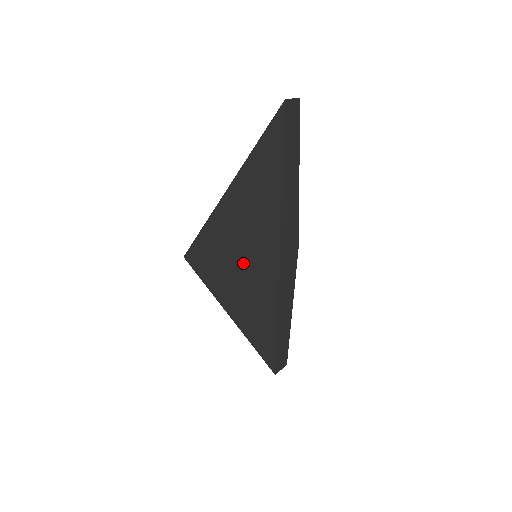
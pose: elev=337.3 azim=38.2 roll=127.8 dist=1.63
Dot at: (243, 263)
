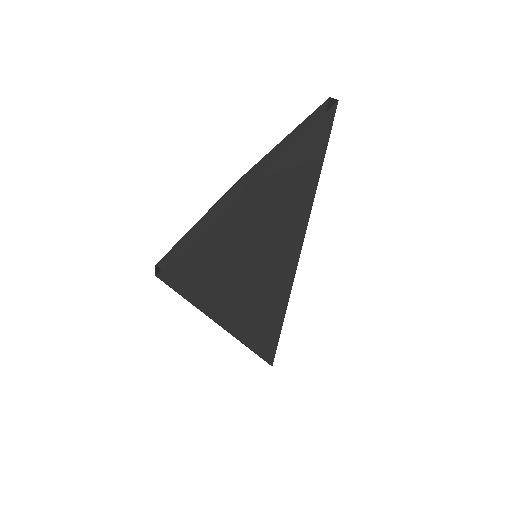
Dot at: (253, 266)
